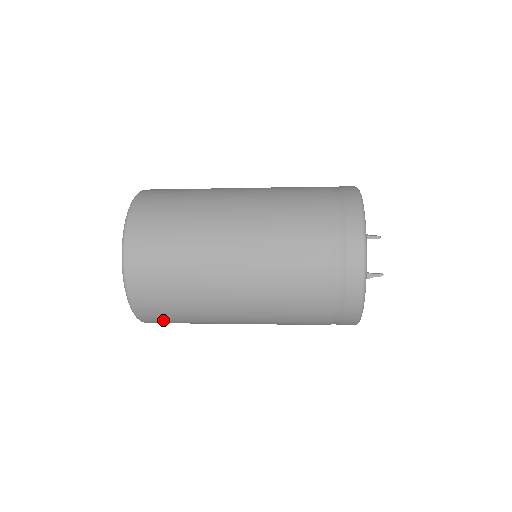
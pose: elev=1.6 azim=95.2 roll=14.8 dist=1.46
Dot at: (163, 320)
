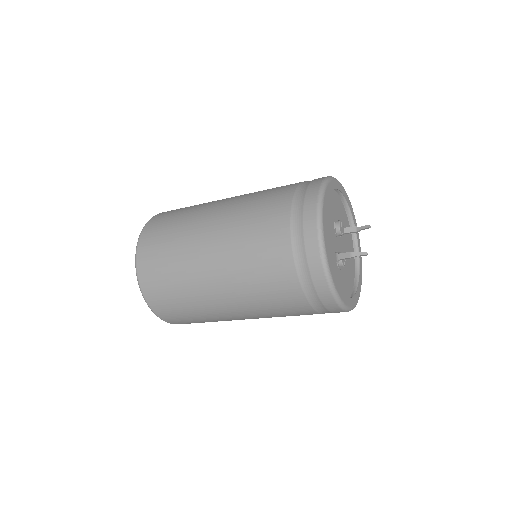
Dot at: (167, 307)
